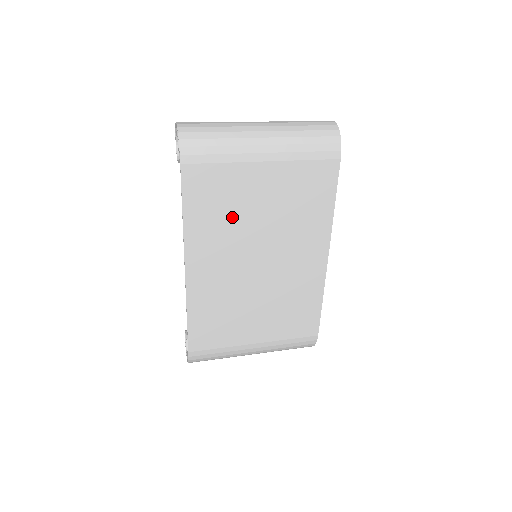
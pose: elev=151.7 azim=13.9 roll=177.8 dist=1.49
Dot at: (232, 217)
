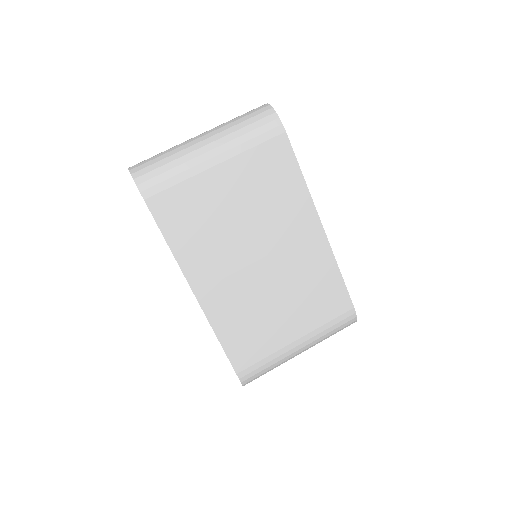
Dot at: (213, 228)
